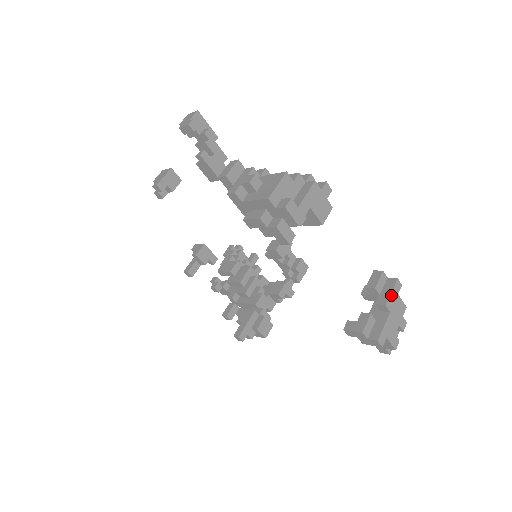
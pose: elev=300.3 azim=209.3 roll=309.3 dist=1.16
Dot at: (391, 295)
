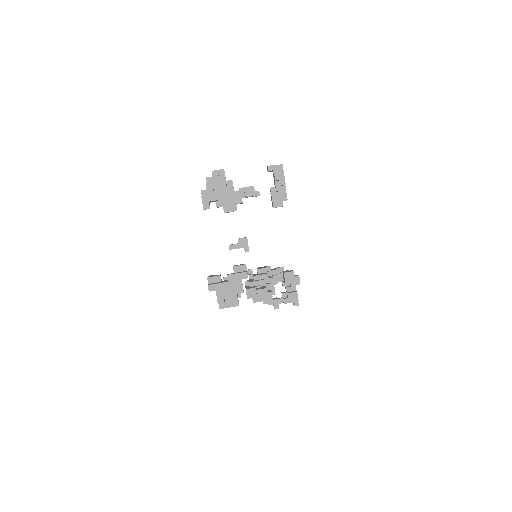
Dot at: (235, 274)
